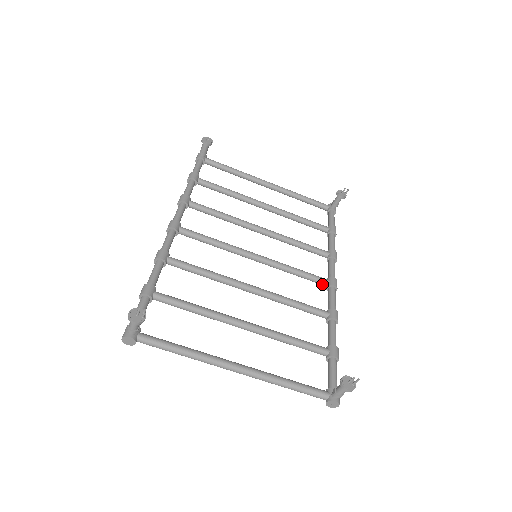
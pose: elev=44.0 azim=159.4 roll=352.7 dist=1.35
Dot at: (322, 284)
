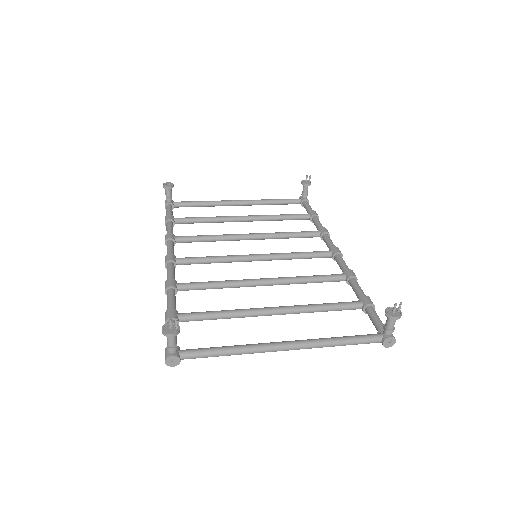
Dot at: (327, 257)
